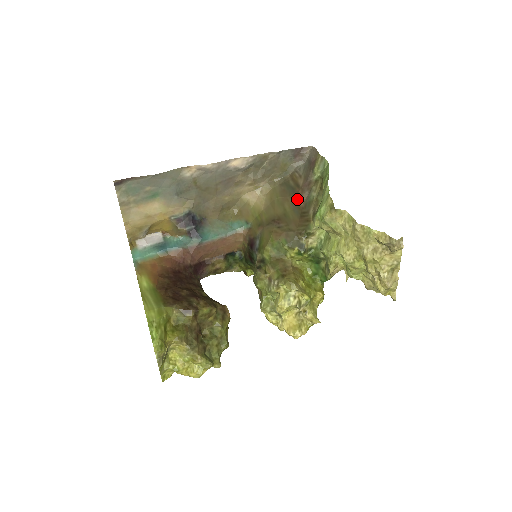
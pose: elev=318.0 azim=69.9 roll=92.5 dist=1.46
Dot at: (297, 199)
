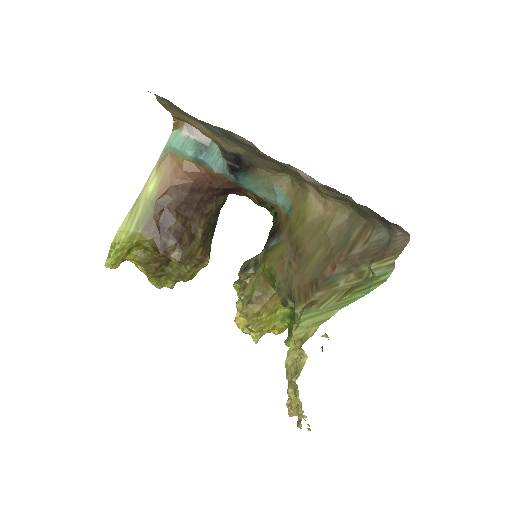
Dot at: (331, 262)
